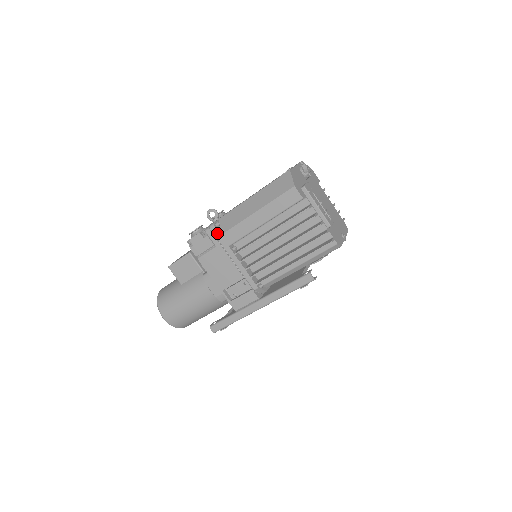
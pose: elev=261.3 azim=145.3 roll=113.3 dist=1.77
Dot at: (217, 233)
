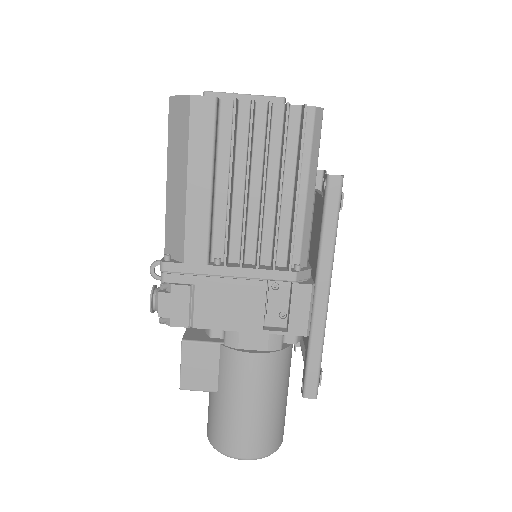
Dot at: (177, 267)
